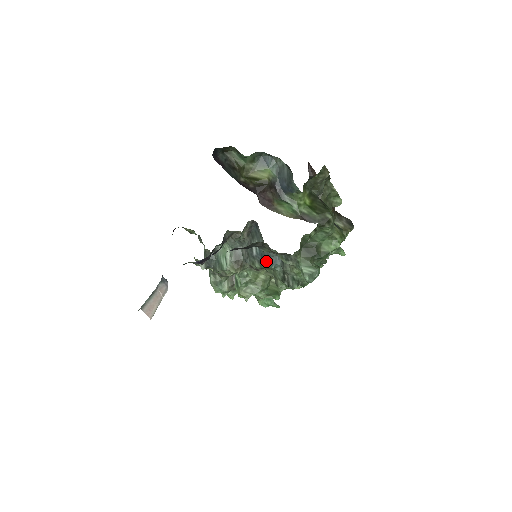
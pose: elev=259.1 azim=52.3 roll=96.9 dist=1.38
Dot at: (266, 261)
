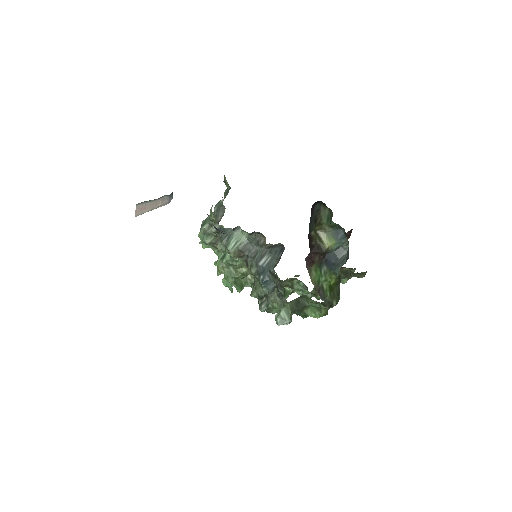
Dot at: (263, 278)
